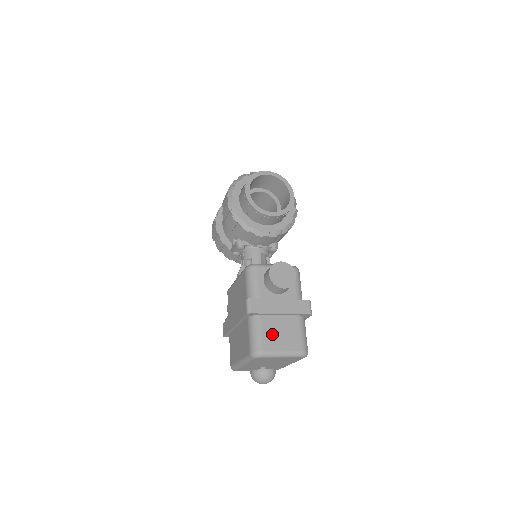
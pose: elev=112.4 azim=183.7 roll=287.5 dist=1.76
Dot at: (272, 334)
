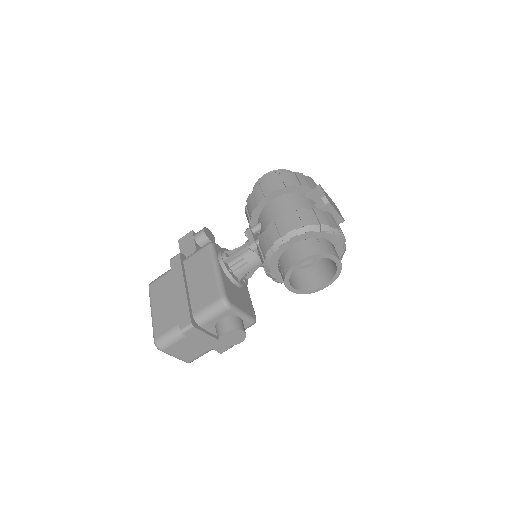
Dot at: (182, 346)
